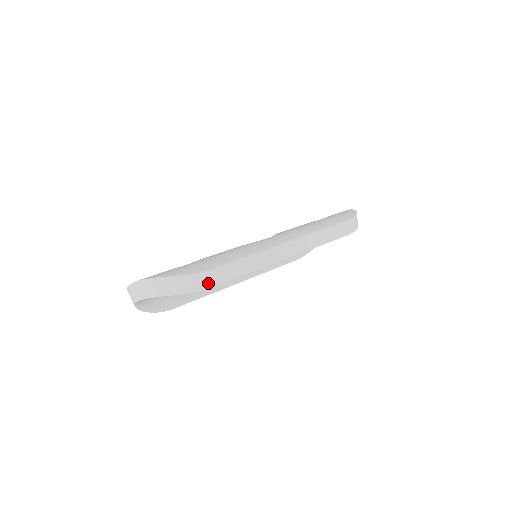
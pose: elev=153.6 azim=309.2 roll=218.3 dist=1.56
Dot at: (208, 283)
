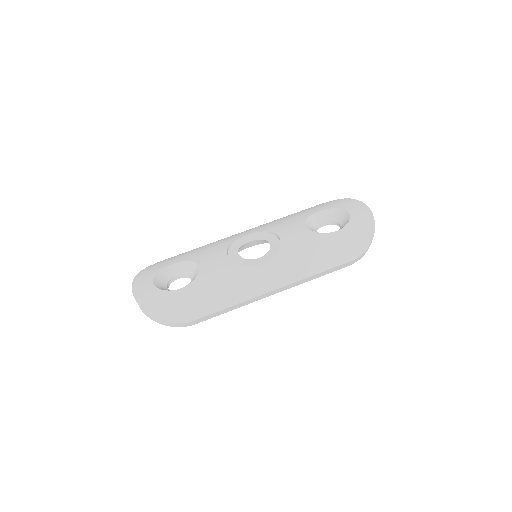
Dot at: (190, 325)
